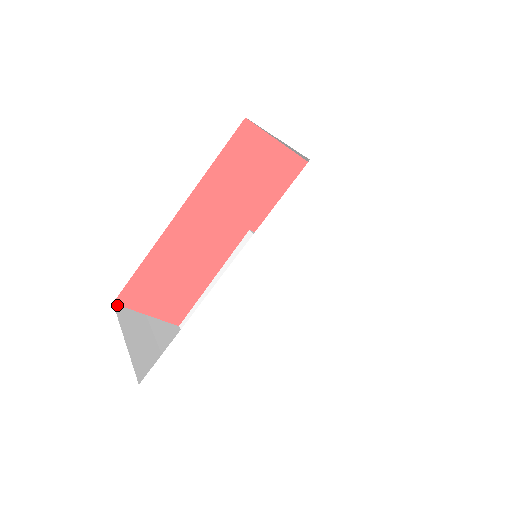
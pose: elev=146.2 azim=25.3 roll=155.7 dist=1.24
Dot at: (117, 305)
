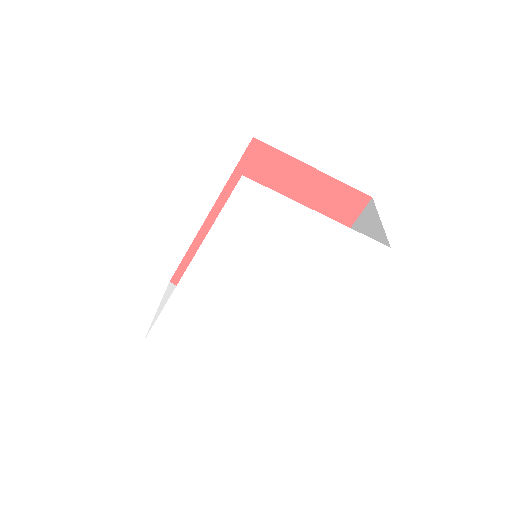
Dot at: (172, 284)
